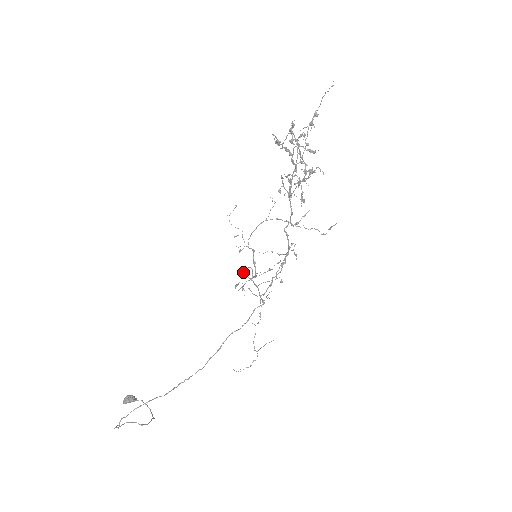
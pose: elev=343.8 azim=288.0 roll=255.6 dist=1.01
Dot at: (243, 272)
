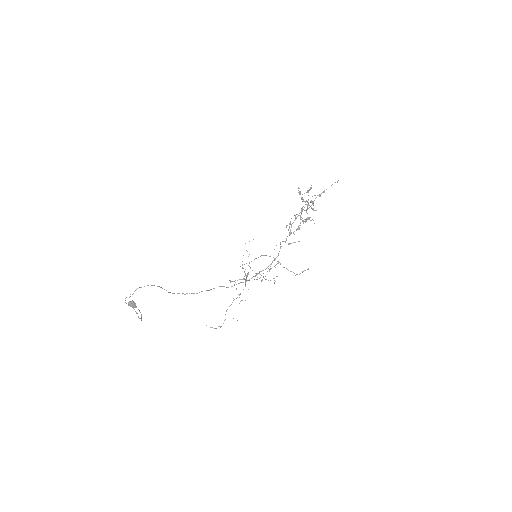
Dot at: (242, 268)
